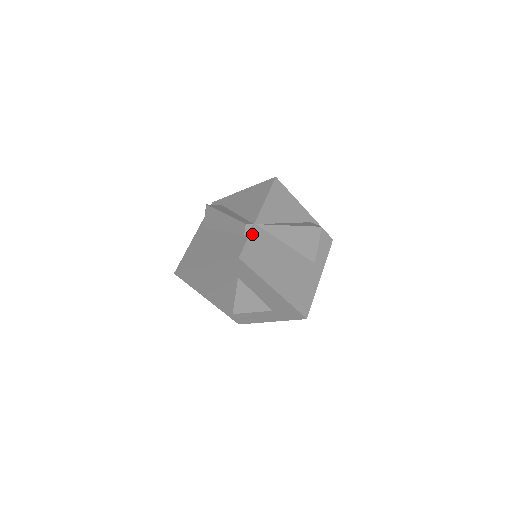
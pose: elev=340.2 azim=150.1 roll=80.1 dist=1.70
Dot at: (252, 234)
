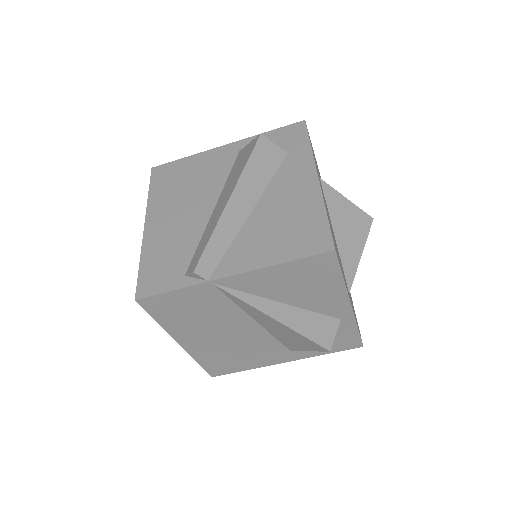
Dot at: (191, 289)
